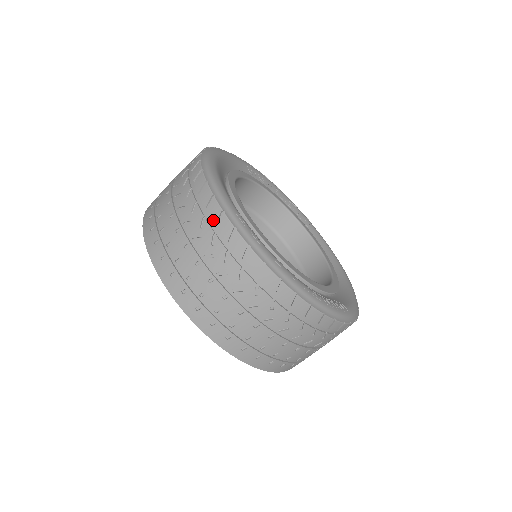
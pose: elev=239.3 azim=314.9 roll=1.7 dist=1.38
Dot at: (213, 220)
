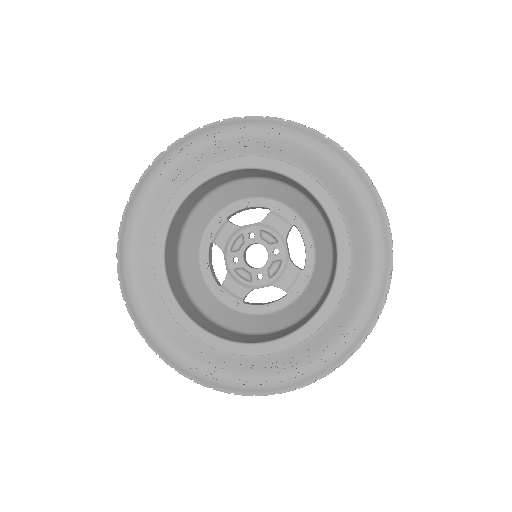
Dot at: occluded
